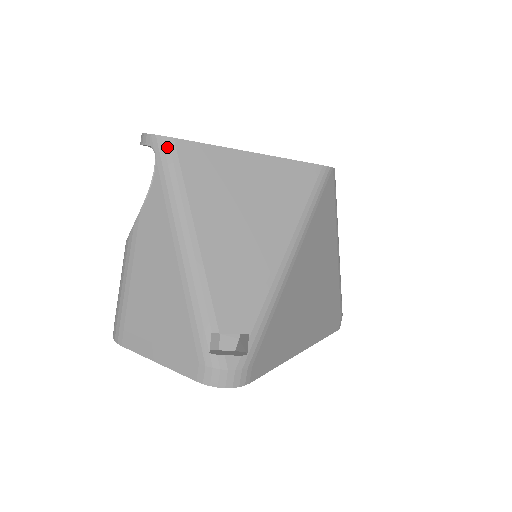
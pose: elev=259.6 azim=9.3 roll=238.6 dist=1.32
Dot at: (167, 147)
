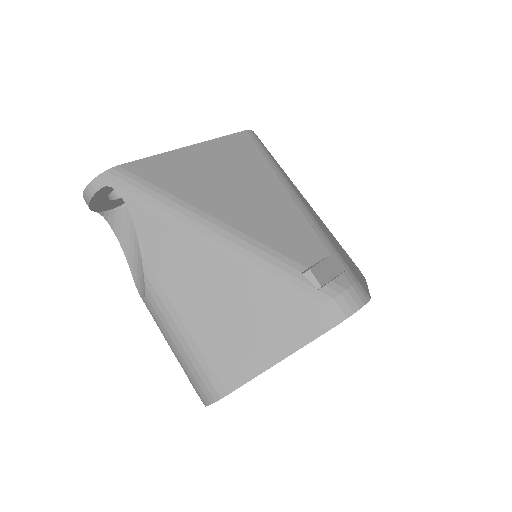
Dot at: (119, 175)
